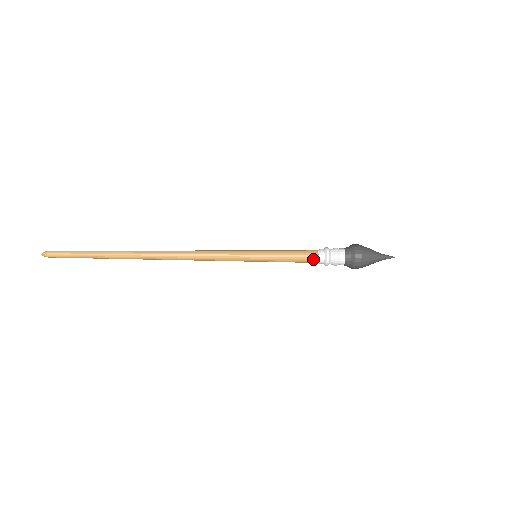
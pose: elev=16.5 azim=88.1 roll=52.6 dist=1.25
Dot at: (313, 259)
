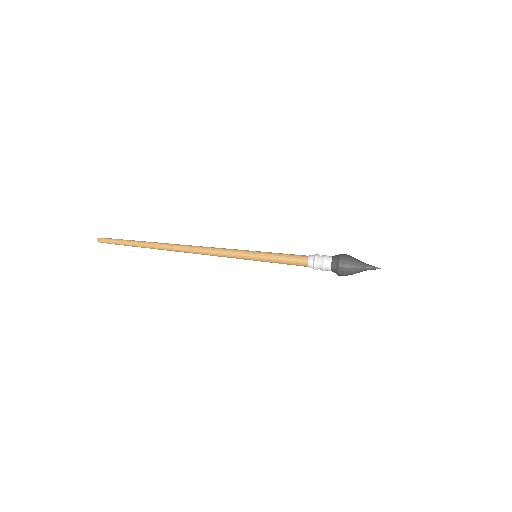
Dot at: occluded
